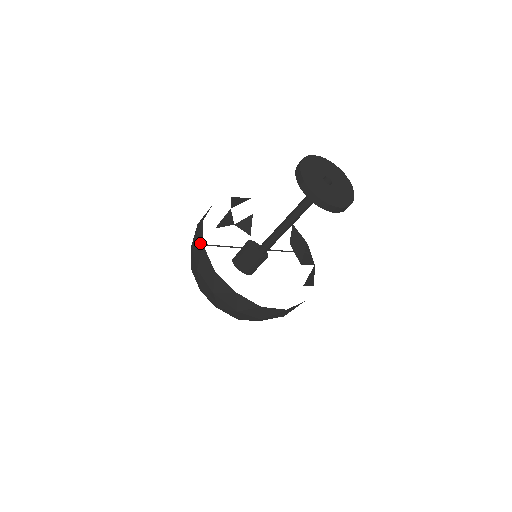
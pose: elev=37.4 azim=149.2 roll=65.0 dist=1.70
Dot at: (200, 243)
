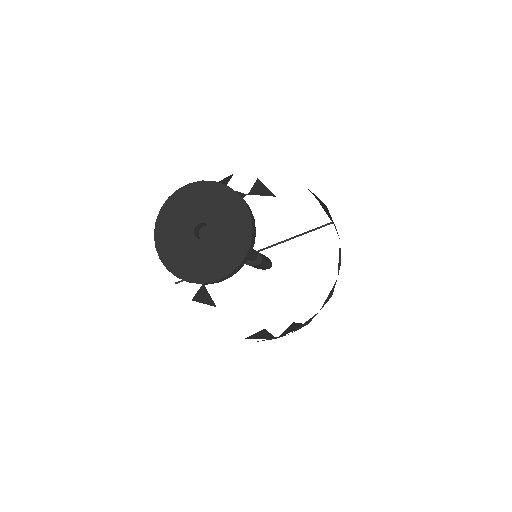
Dot at: occluded
